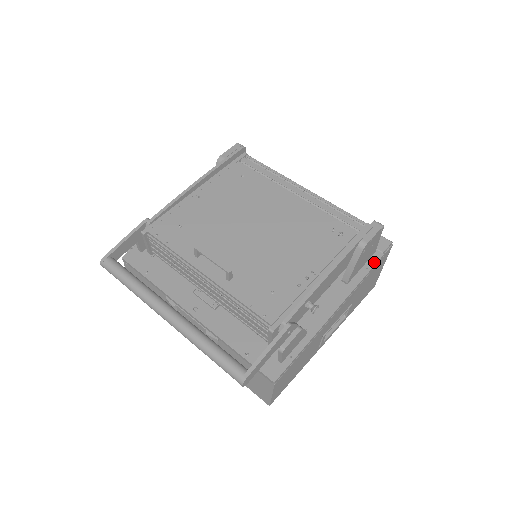
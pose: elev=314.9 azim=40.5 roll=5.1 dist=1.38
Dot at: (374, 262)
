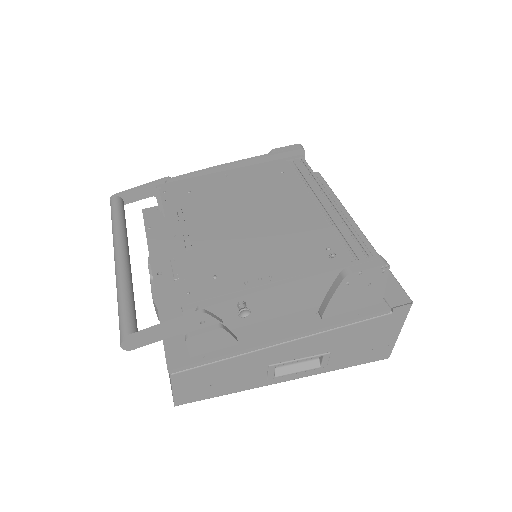
Dot at: (372, 311)
